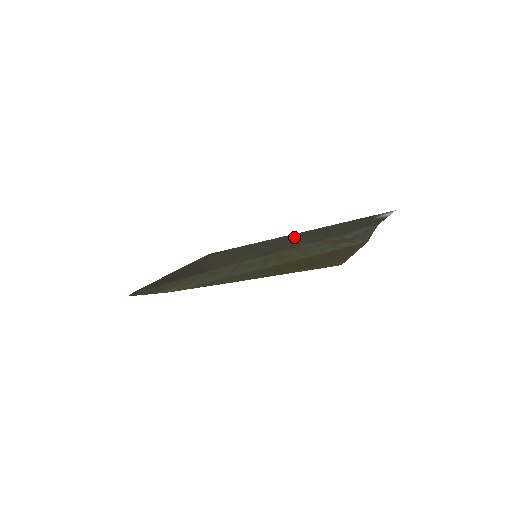
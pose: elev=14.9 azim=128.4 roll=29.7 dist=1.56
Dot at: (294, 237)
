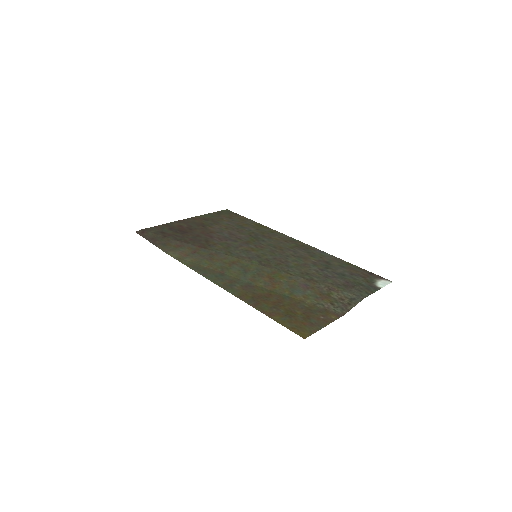
Dot at: (299, 250)
